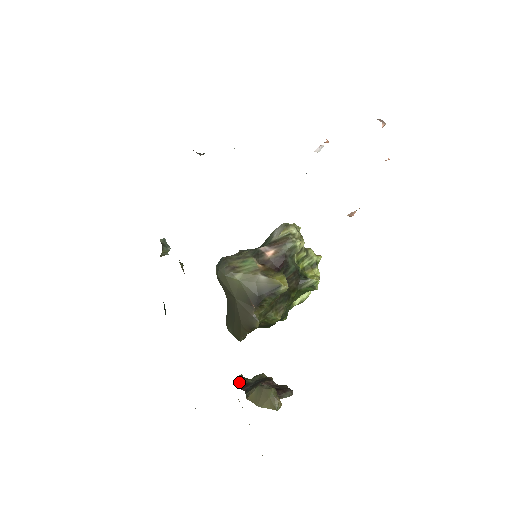
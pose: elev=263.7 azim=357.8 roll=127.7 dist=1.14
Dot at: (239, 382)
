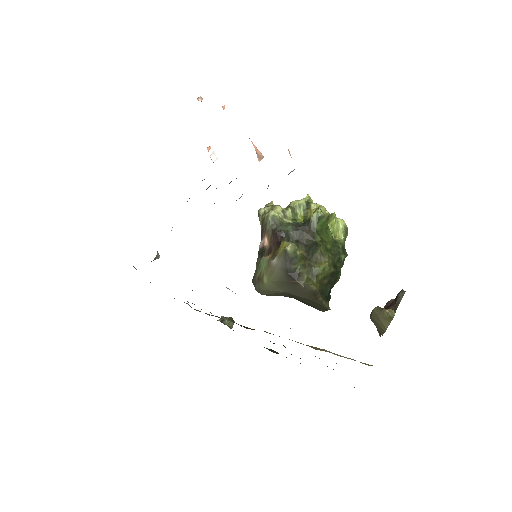
Dot at: (378, 331)
